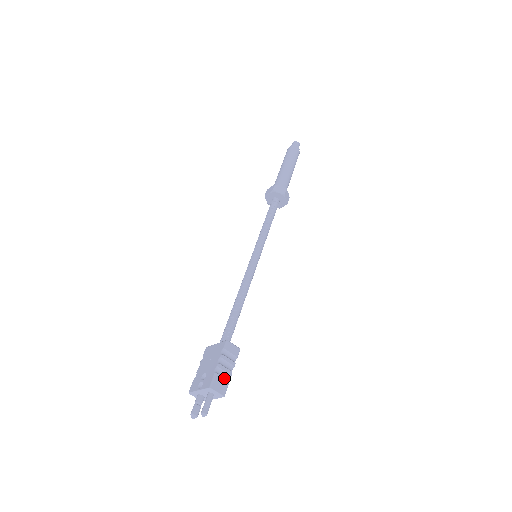
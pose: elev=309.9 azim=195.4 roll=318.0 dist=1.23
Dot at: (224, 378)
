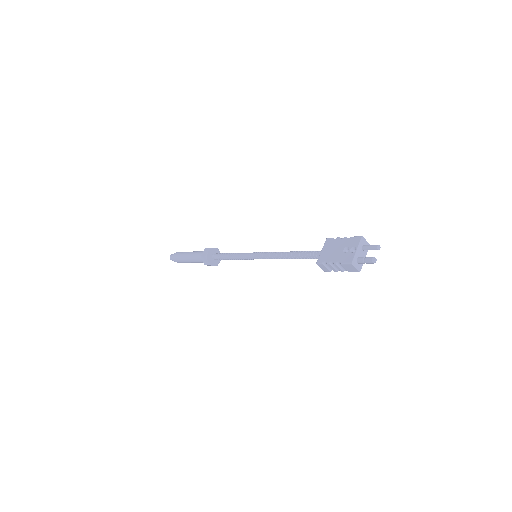
Dot at: occluded
